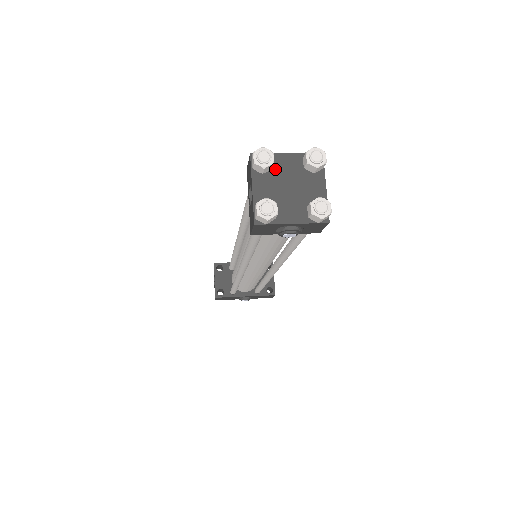
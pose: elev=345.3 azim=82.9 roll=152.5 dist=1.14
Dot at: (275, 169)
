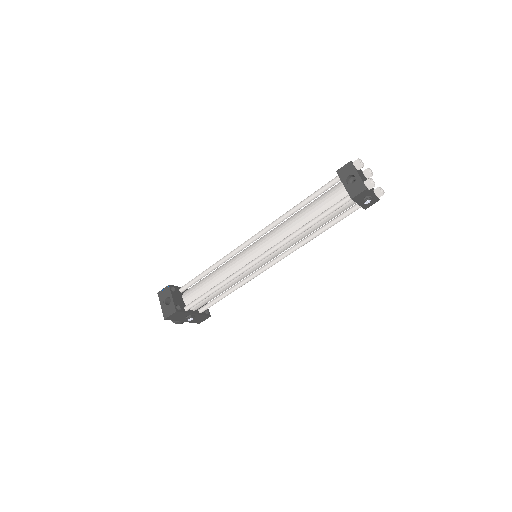
Dot at: (359, 171)
